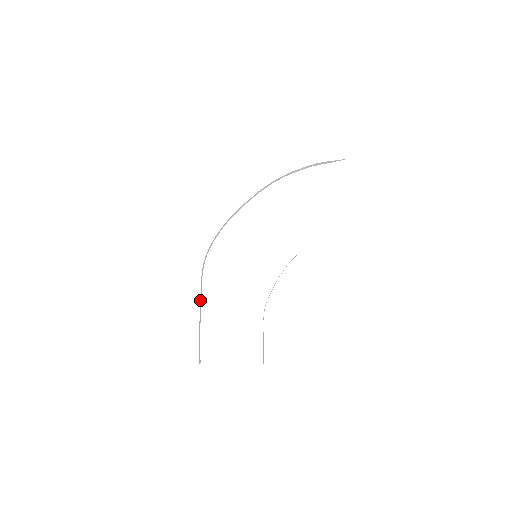
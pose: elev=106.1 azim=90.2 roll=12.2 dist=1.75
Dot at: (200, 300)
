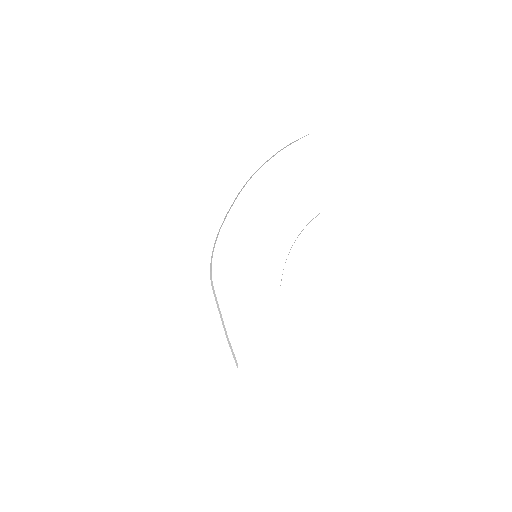
Dot at: (219, 312)
